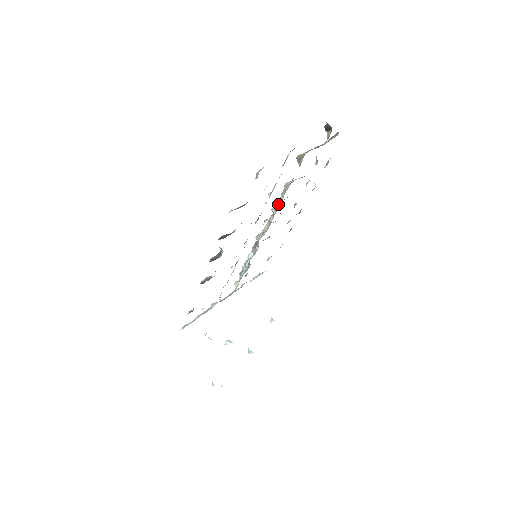
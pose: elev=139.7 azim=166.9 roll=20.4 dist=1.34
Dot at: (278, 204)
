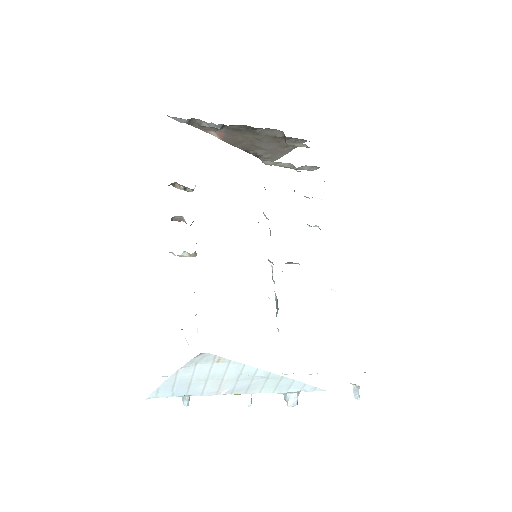
Dot at: occluded
